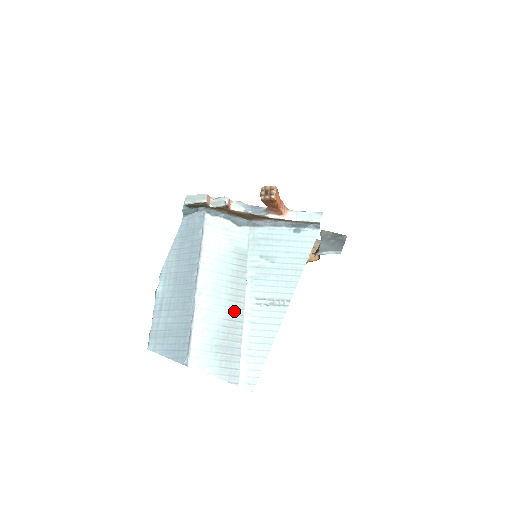
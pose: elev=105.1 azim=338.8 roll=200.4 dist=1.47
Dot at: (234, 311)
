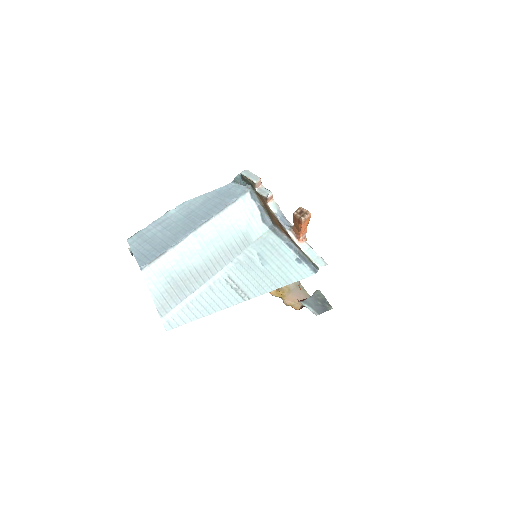
Dot at: (206, 269)
